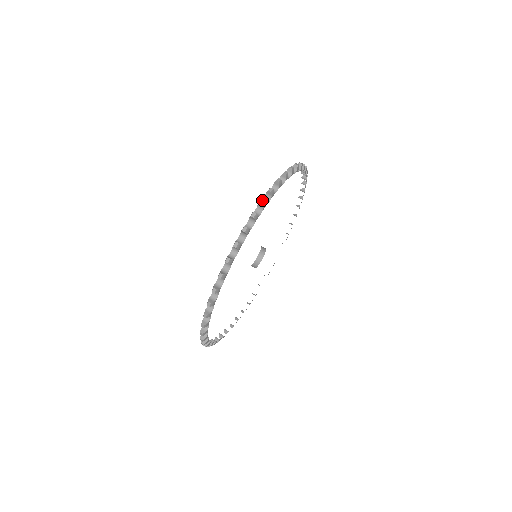
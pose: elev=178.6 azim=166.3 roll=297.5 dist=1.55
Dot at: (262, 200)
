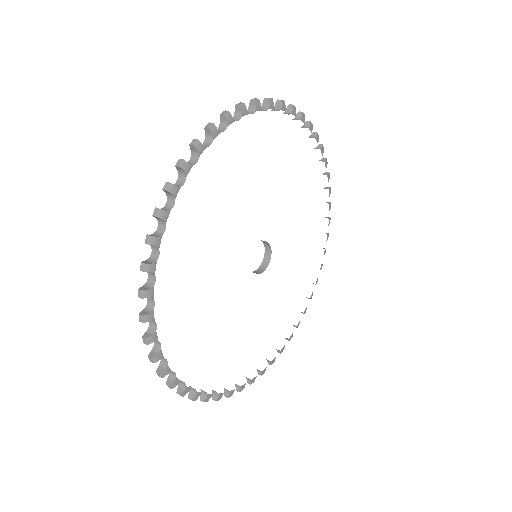
Dot at: (224, 111)
